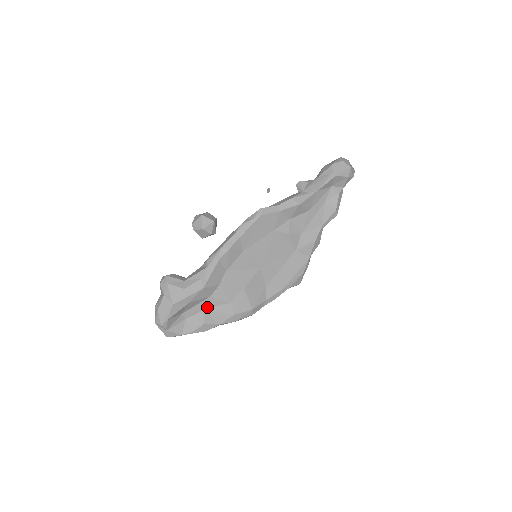
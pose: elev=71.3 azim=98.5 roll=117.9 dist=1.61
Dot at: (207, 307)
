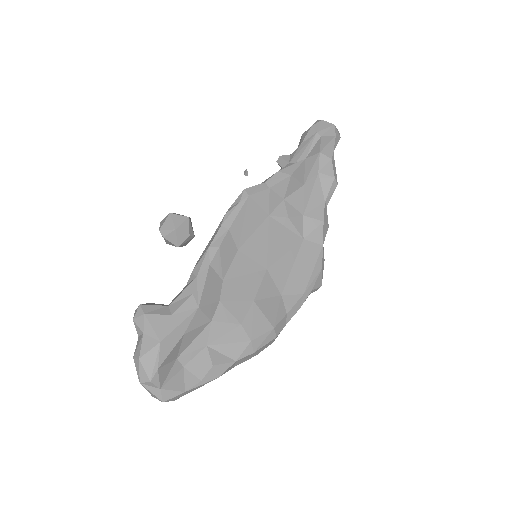
Dot at: (211, 339)
